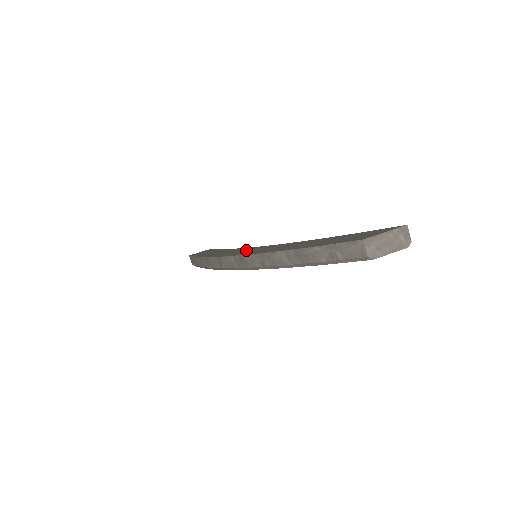
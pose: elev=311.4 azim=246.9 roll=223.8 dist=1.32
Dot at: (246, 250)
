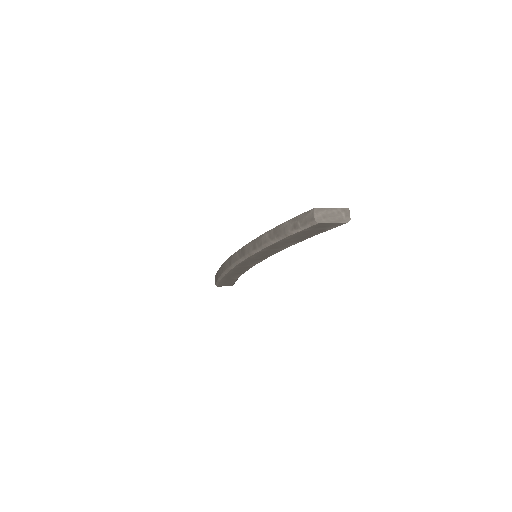
Dot at: occluded
